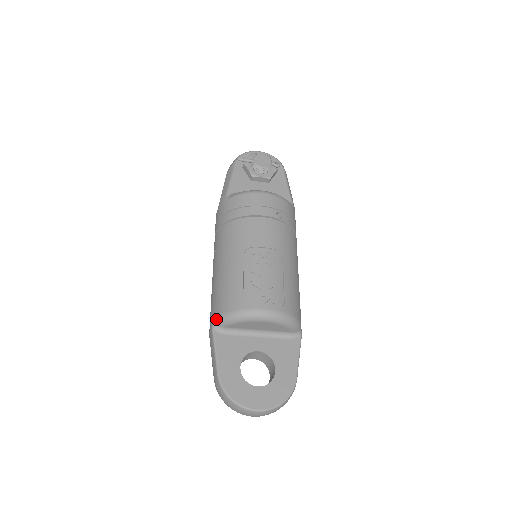
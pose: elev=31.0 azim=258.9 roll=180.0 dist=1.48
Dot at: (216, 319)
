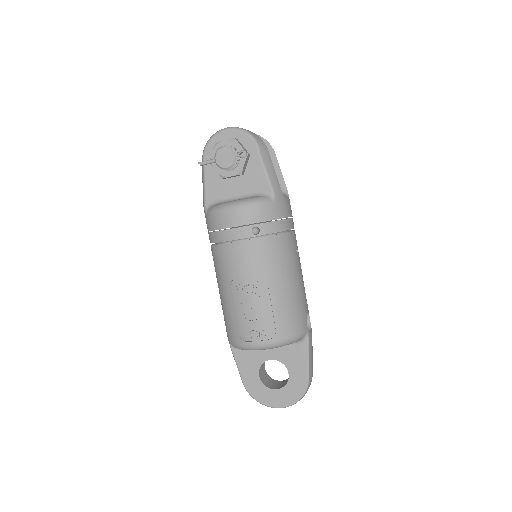
Dot at: occluded
